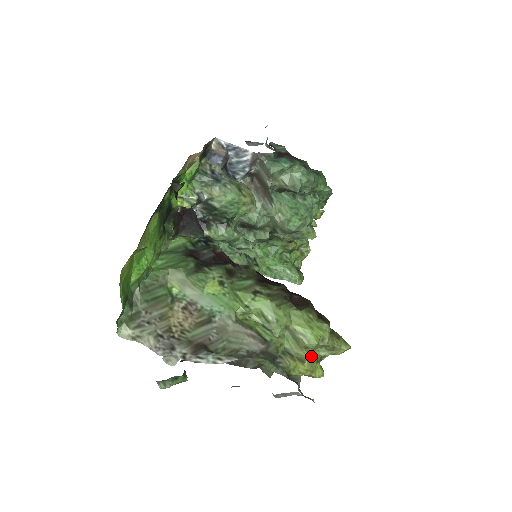
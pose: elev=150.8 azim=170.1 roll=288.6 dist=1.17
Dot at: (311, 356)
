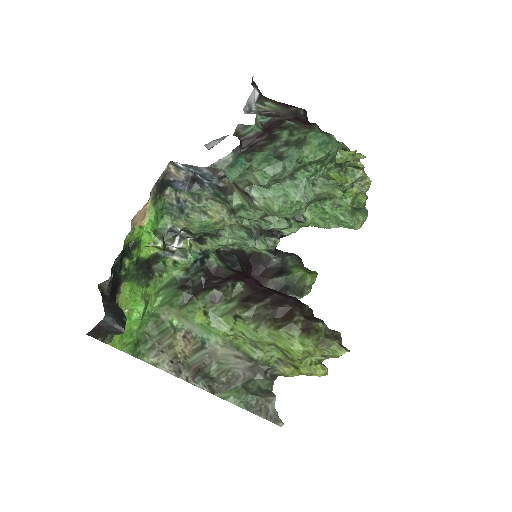
Dot at: (305, 362)
